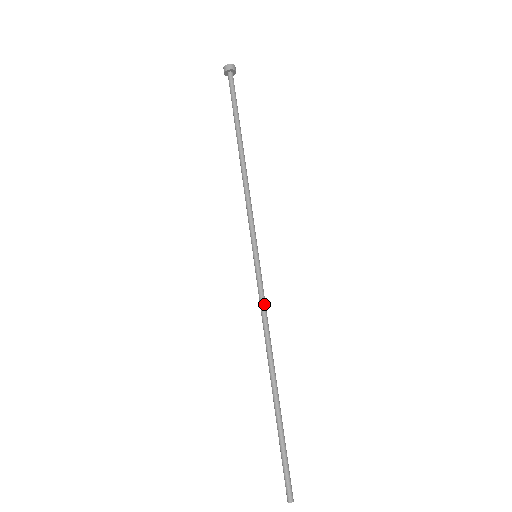
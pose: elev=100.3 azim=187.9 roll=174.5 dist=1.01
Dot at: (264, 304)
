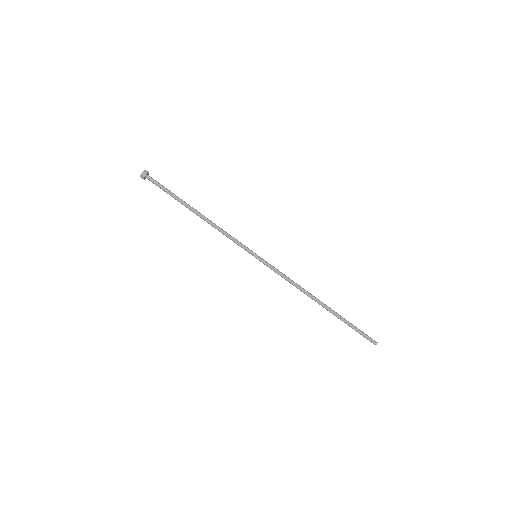
Dot at: (283, 274)
